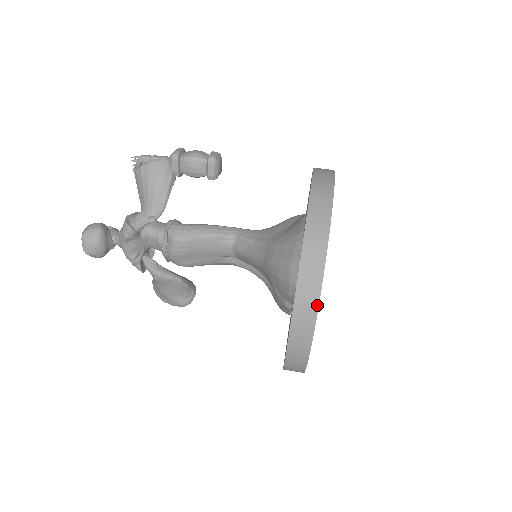
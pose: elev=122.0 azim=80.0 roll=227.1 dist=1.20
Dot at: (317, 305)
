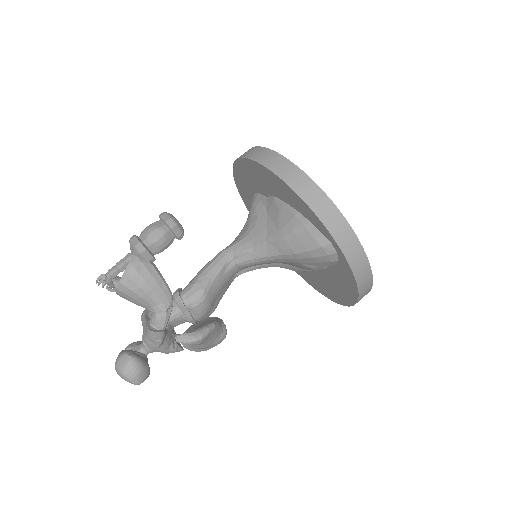
Dot at: (363, 251)
